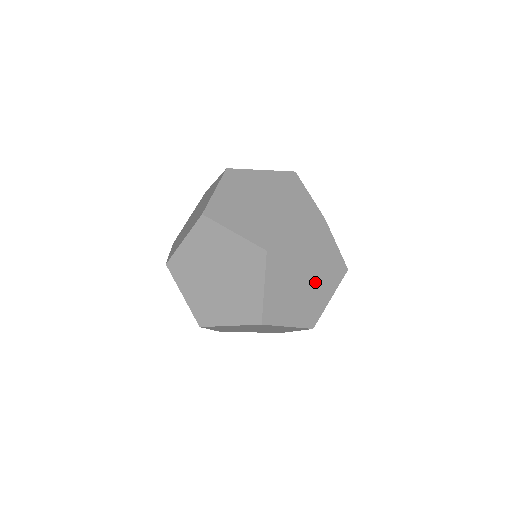
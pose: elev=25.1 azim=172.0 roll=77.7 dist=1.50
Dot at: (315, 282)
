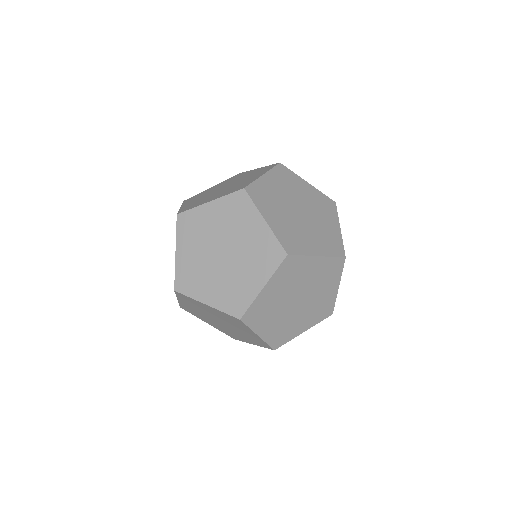
Dot at: occluded
